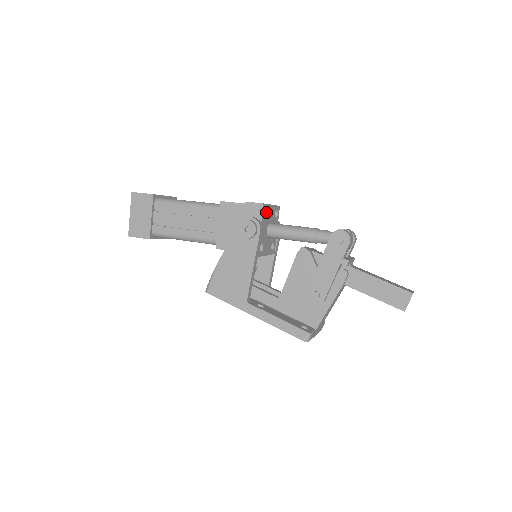
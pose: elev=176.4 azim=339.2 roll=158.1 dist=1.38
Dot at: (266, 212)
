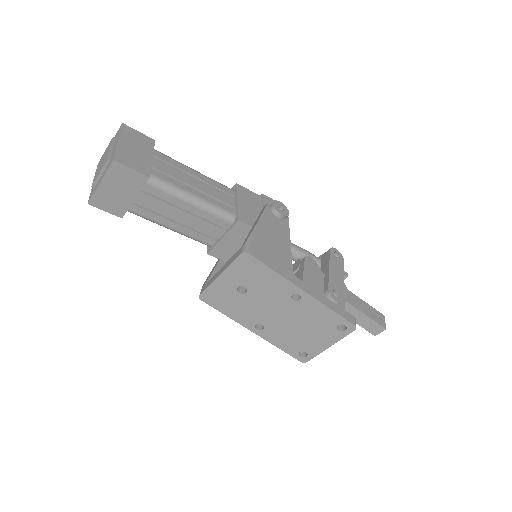
Dot at: occluded
